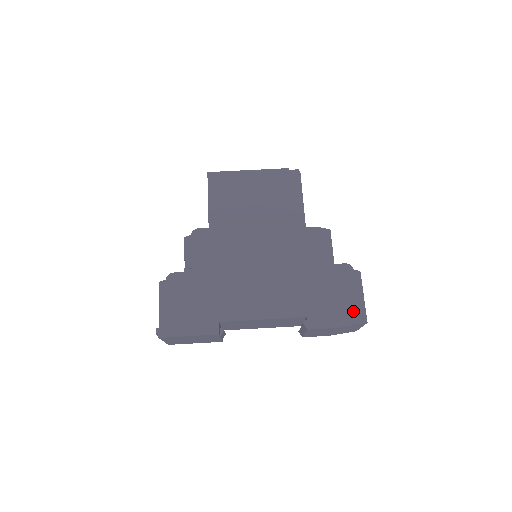
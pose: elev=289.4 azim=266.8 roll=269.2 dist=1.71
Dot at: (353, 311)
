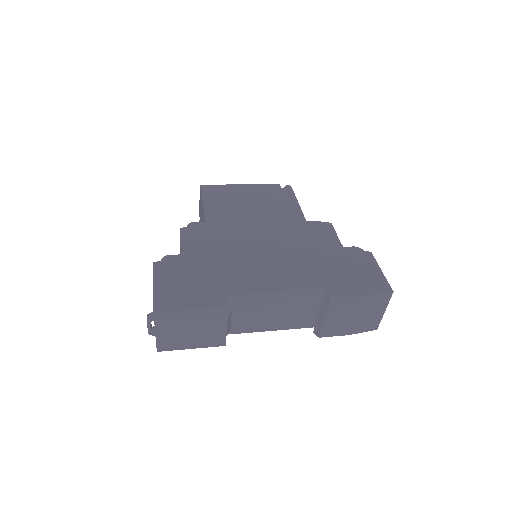
Dot at: (375, 282)
